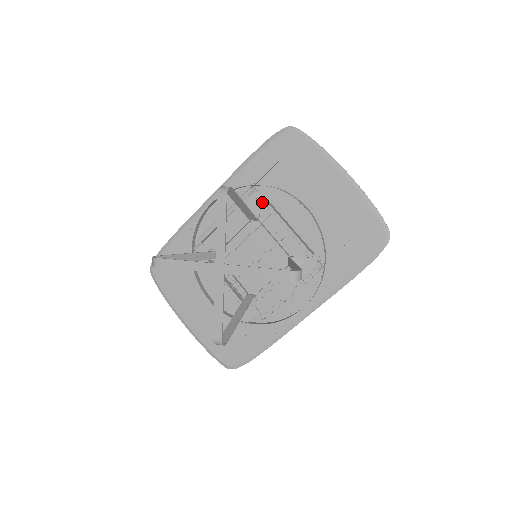
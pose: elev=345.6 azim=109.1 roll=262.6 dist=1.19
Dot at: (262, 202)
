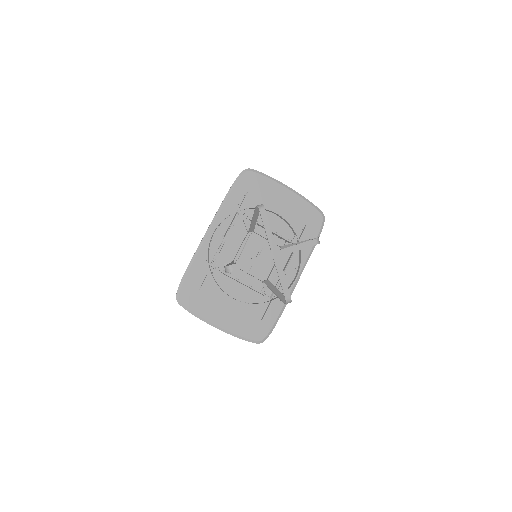
Dot at: occluded
